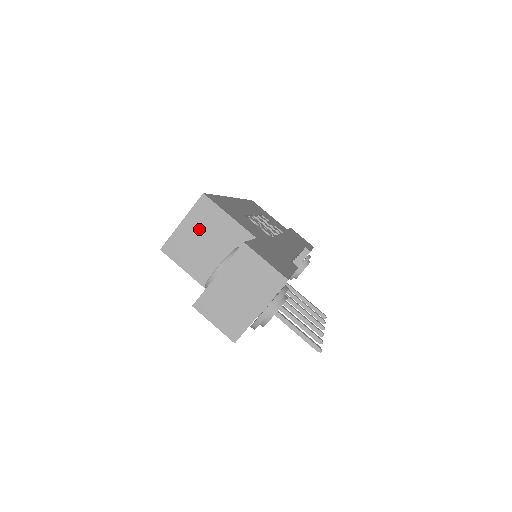
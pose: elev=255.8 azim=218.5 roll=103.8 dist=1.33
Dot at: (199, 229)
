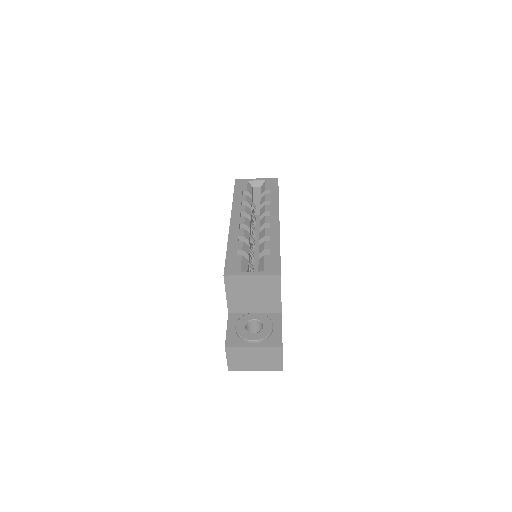
Dot at: (258, 286)
